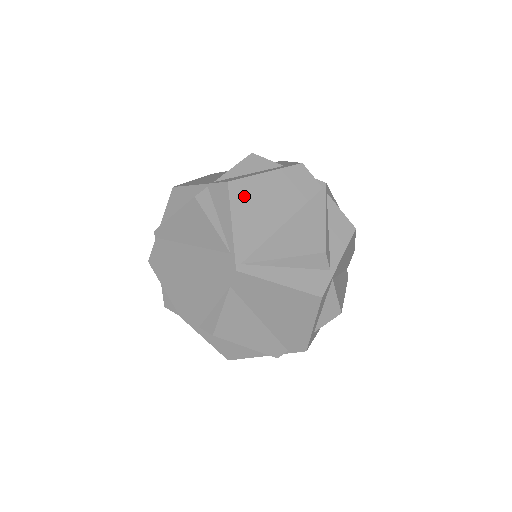
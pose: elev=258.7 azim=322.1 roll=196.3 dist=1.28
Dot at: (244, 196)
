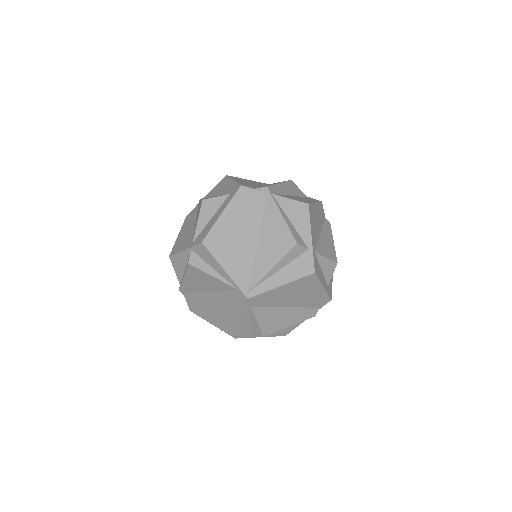
Dot at: (219, 244)
